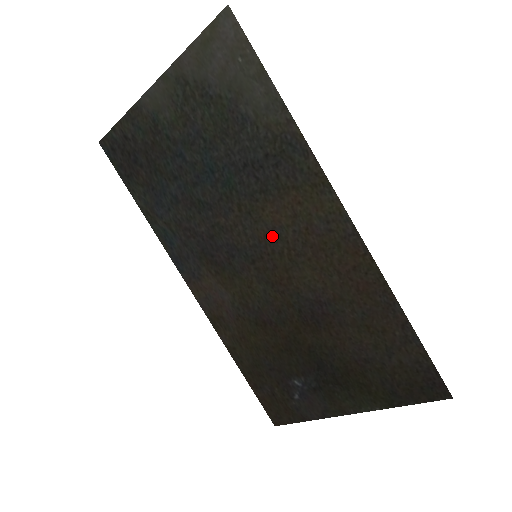
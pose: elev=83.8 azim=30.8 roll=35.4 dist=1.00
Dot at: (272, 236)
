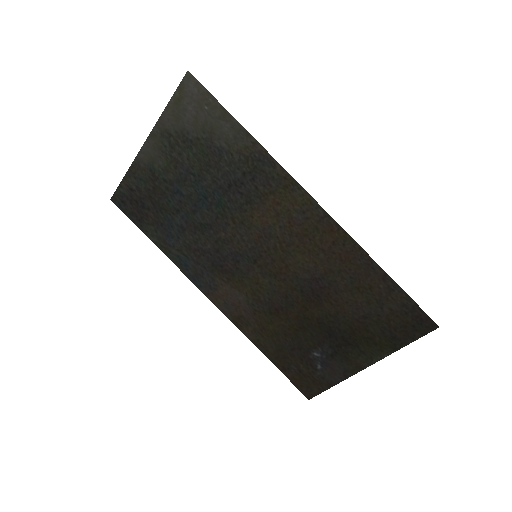
Dot at: (264, 236)
